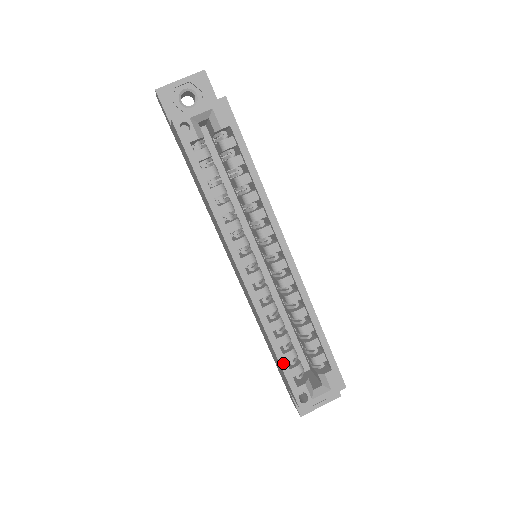
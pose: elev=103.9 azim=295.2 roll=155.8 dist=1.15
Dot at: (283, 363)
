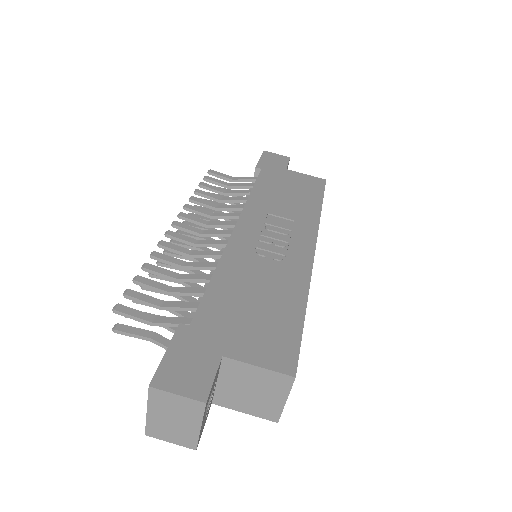
Dot at: occluded
